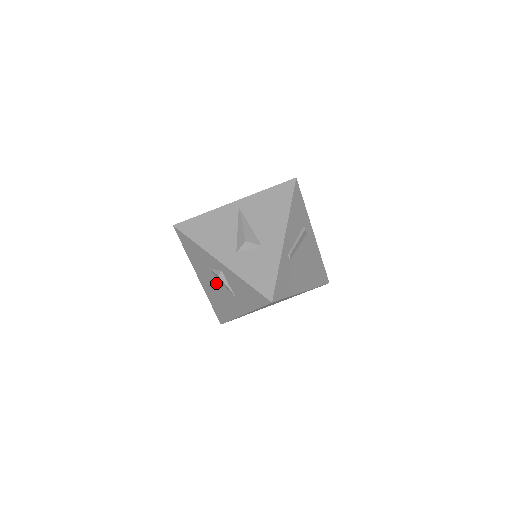
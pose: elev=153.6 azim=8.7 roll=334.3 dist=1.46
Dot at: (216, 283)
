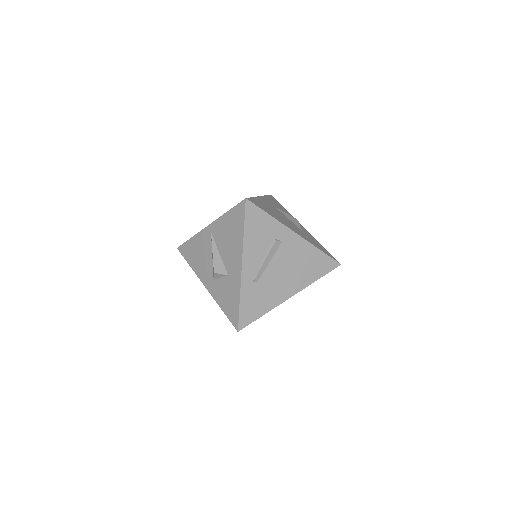
Dot at: occluded
